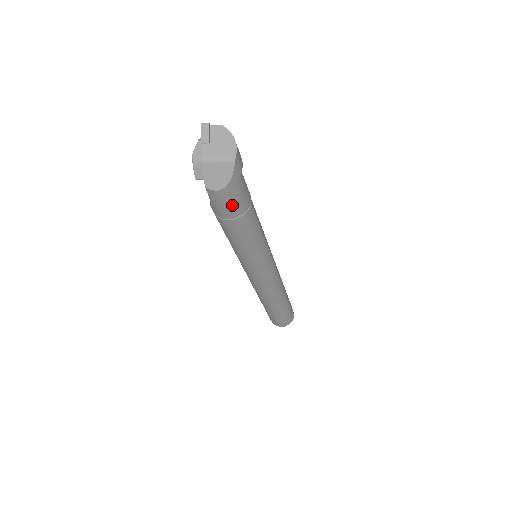
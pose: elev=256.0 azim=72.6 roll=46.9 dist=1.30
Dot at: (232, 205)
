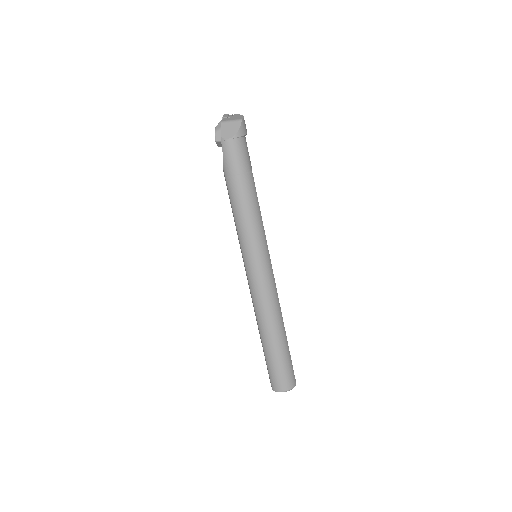
Dot at: (238, 158)
